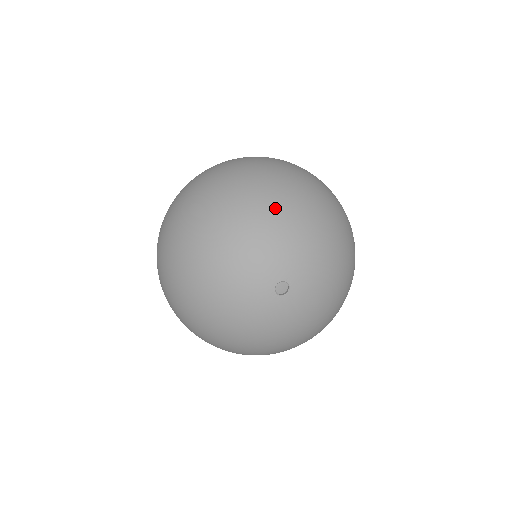
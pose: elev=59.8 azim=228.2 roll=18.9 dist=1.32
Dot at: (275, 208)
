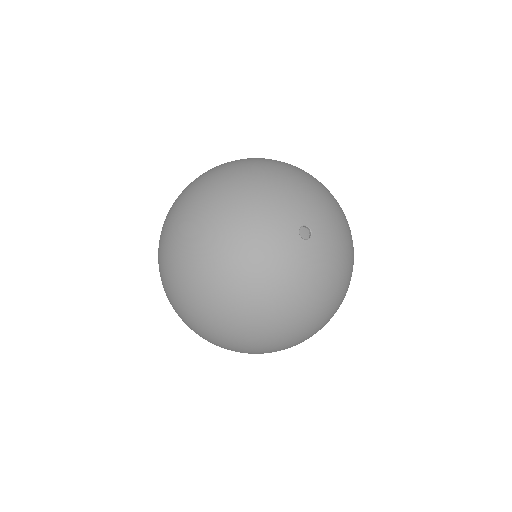
Dot at: (264, 174)
